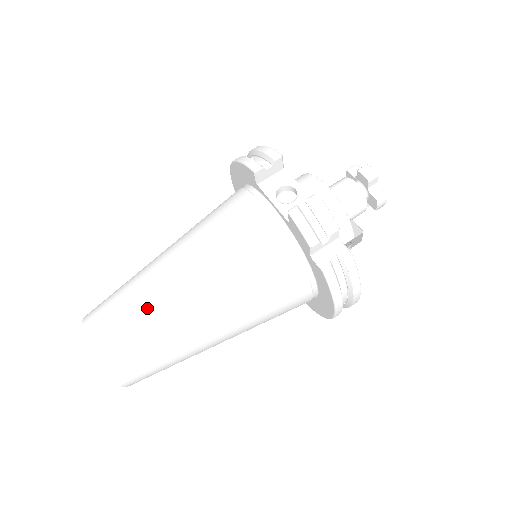
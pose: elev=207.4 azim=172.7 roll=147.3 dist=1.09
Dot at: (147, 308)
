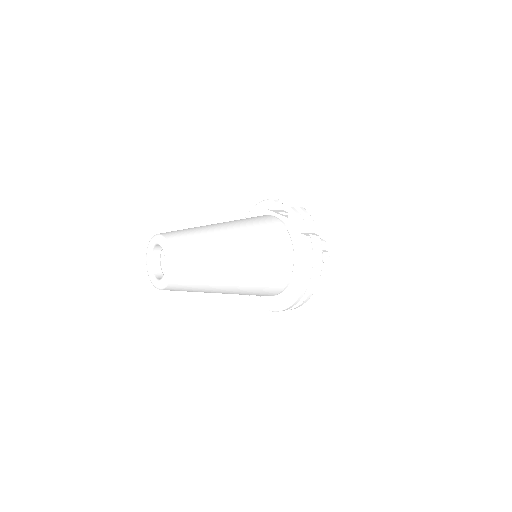
Dot at: (203, 231)
